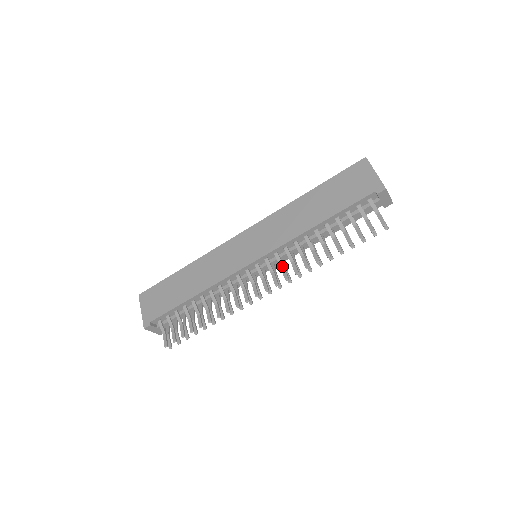
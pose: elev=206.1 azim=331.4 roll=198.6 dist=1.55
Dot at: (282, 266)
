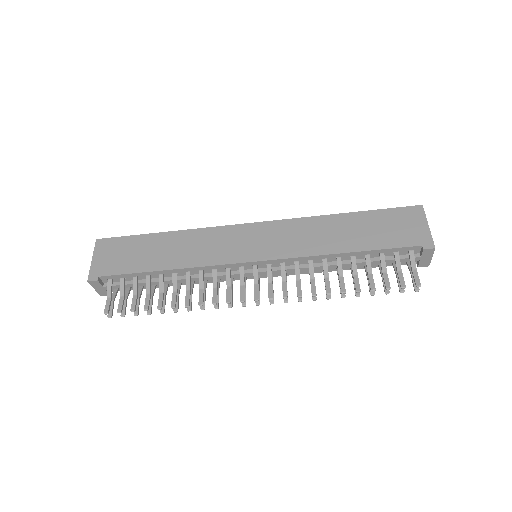
Dot at: (284, 280)
